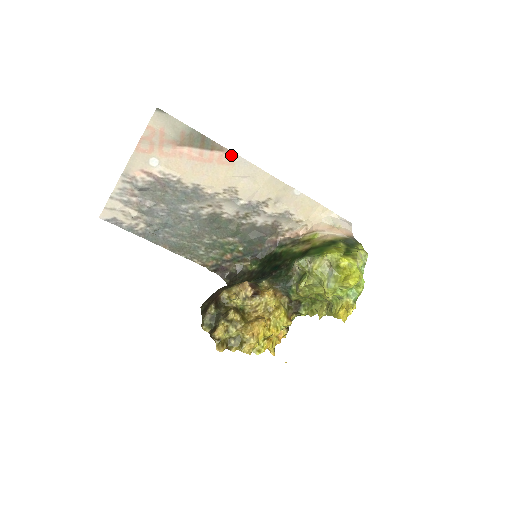
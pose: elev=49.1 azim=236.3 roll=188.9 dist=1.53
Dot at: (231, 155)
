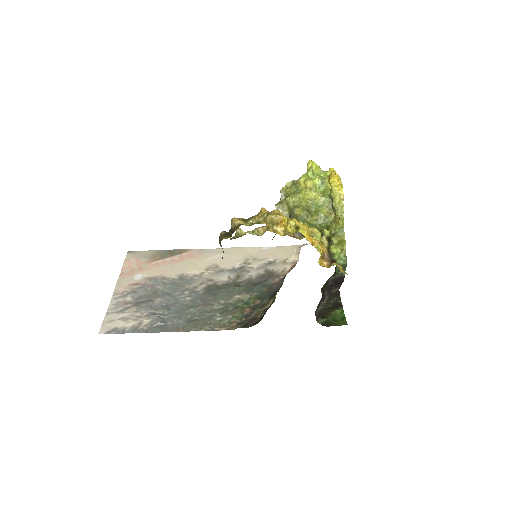
Dot at: (197, 251)
